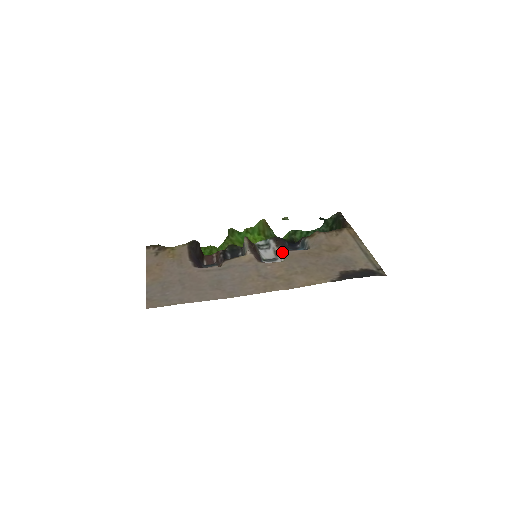
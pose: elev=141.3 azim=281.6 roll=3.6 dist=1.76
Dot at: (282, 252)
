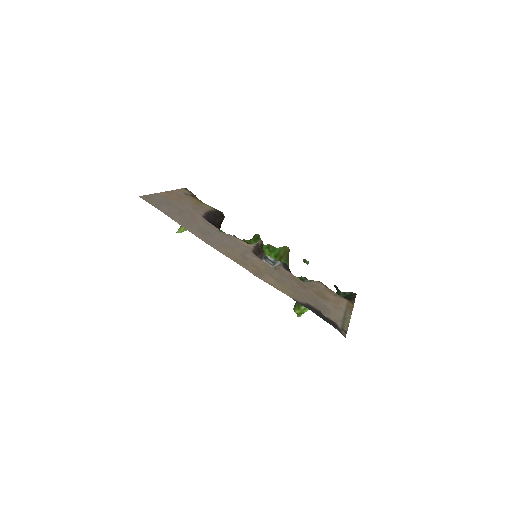
Dot at: (278, 265)
